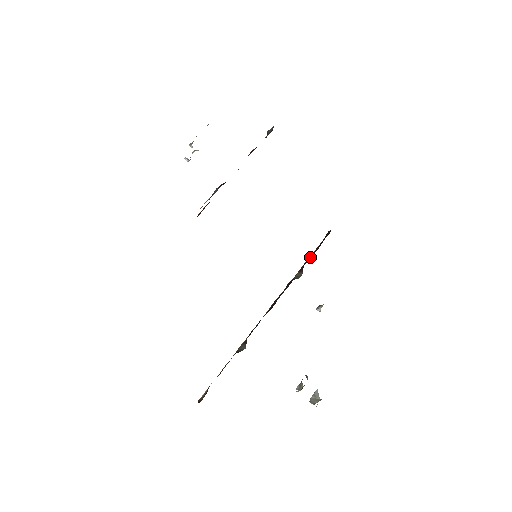
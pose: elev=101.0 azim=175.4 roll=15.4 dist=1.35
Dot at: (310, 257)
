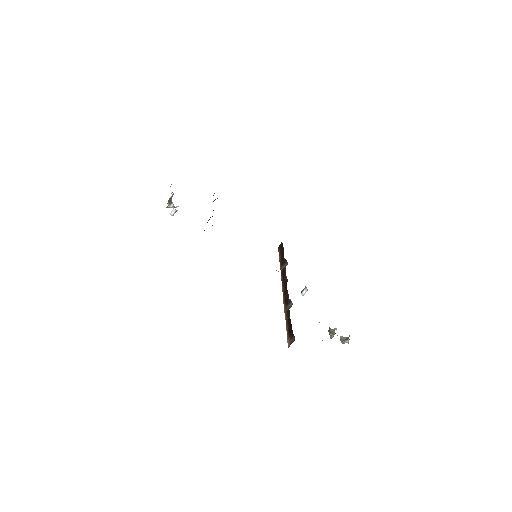
Dot at: (282, 257)
